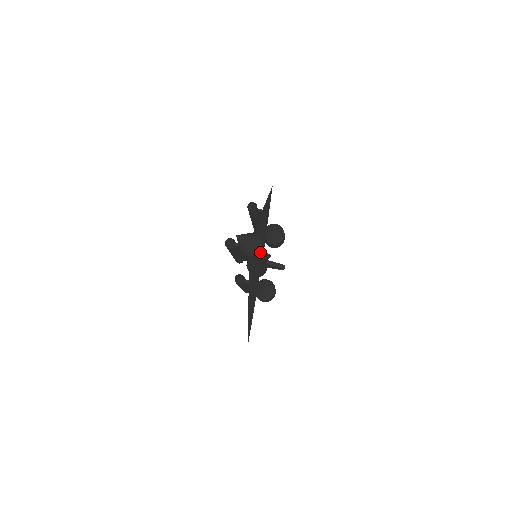
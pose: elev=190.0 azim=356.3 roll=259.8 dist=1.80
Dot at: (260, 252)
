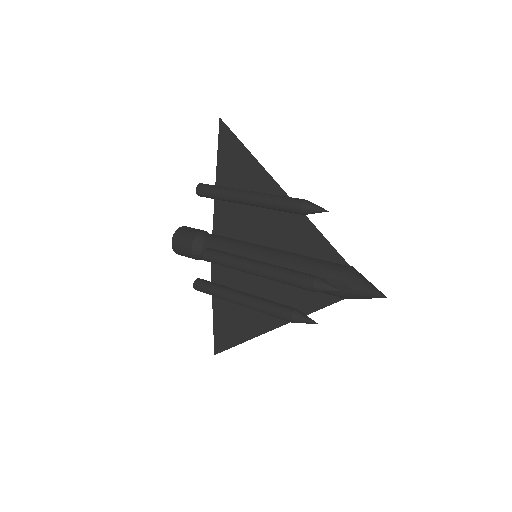
Dot at: occluded
